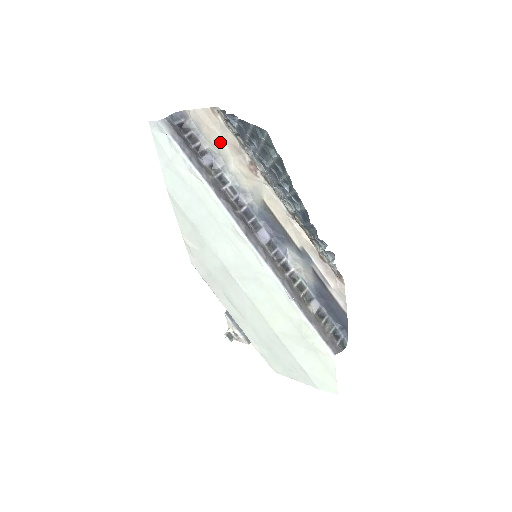
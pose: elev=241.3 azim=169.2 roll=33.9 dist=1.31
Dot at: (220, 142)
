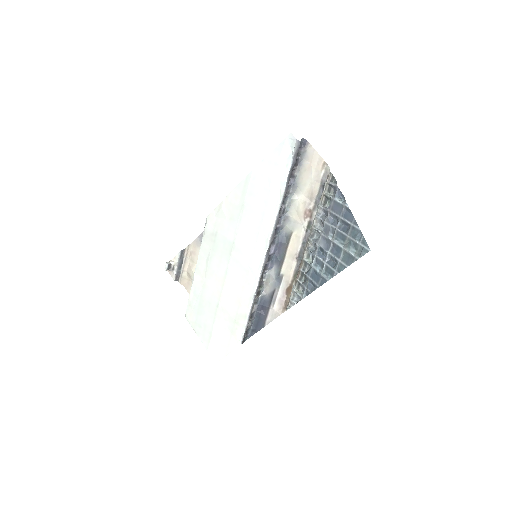
Dot at: (307, 181)
